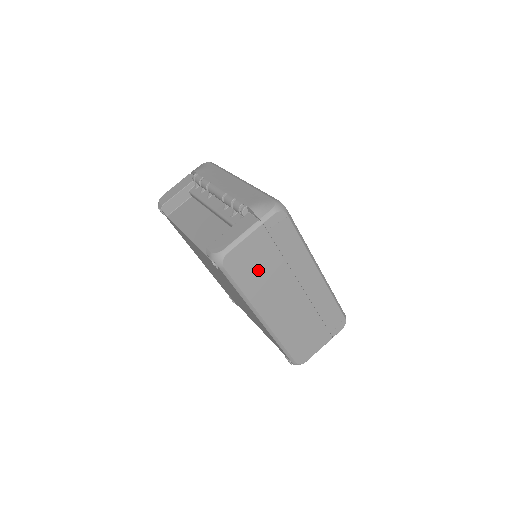
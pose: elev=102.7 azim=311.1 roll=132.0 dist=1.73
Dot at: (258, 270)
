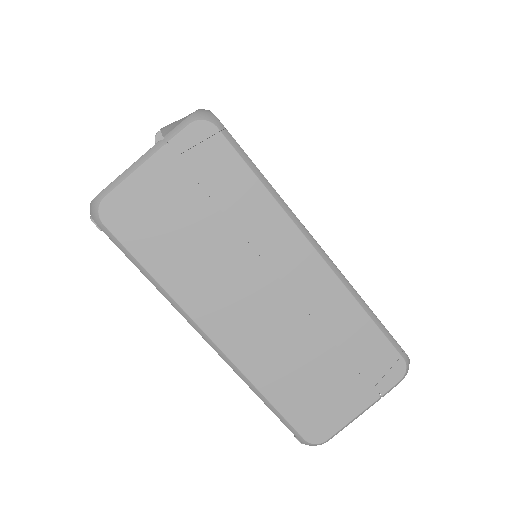
Dot at: (176, 235)
